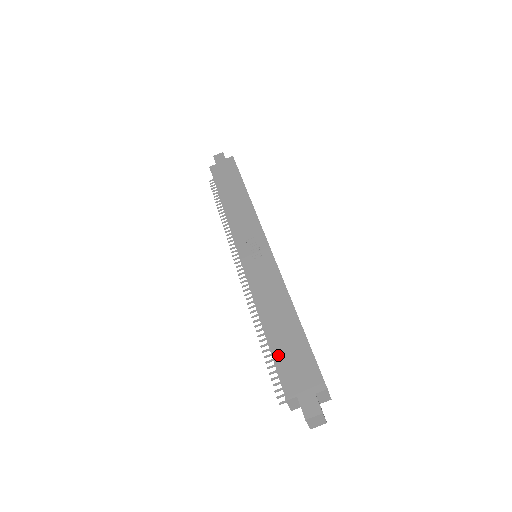
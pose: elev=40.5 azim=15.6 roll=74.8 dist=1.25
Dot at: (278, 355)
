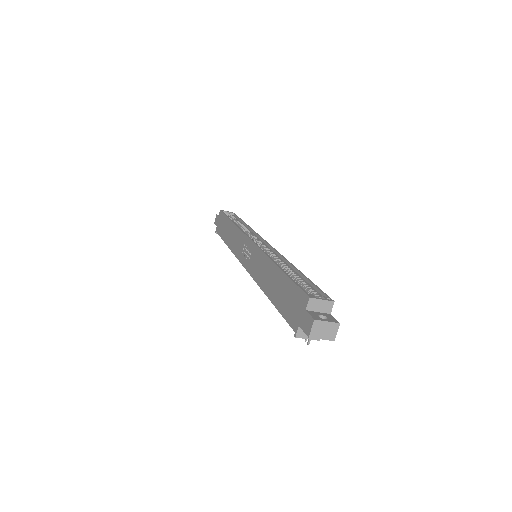
Dot at: (280, 309)
